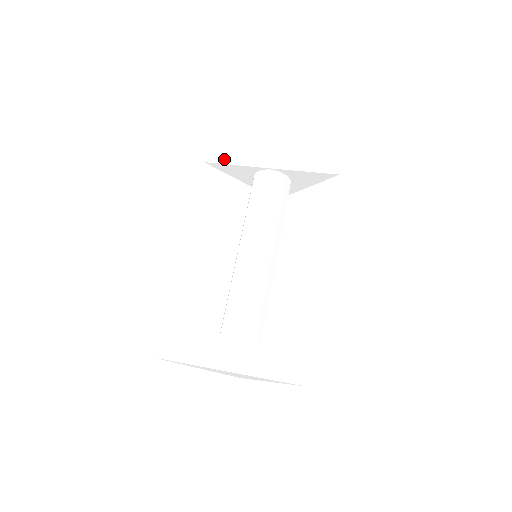
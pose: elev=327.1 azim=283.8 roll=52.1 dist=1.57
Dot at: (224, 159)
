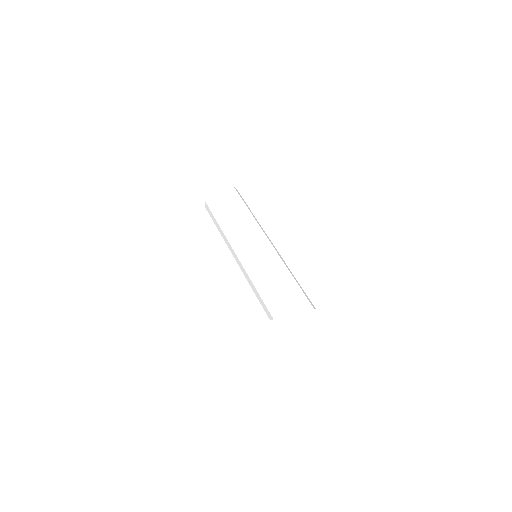
Dot at: (179, 182)
